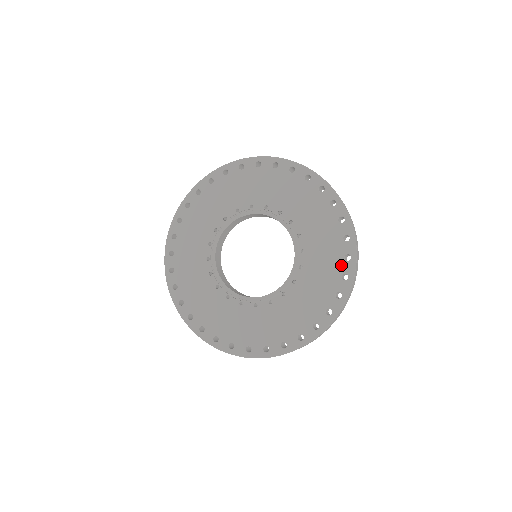
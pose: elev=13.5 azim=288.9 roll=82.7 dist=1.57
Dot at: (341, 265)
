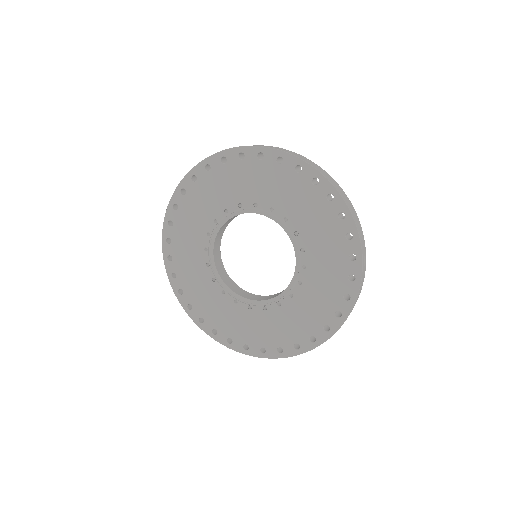
Dot at: (302, 179)
